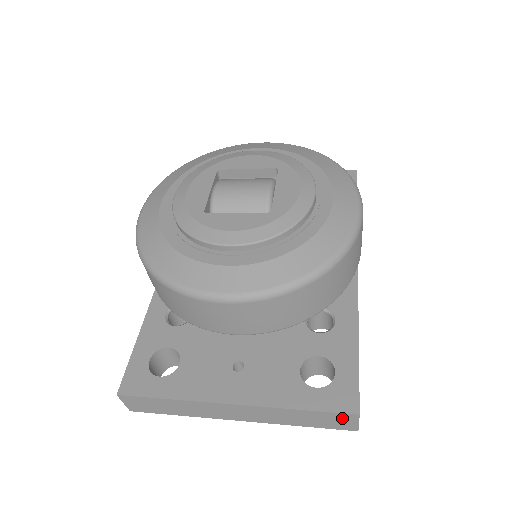
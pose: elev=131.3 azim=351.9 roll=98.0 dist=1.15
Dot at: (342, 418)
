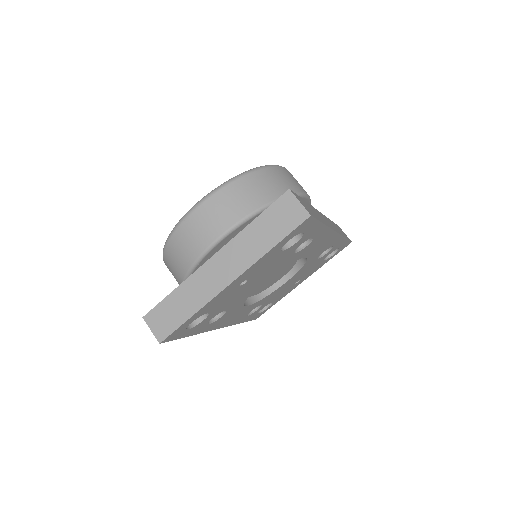
Dot at: (285, 206)
